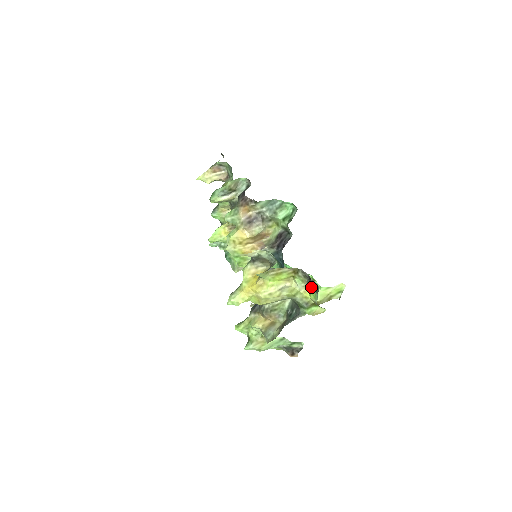
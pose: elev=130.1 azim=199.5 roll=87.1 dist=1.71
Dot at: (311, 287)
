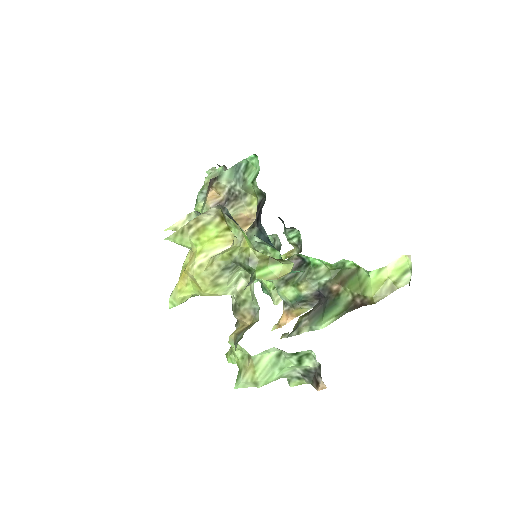
Dot at: occluded
